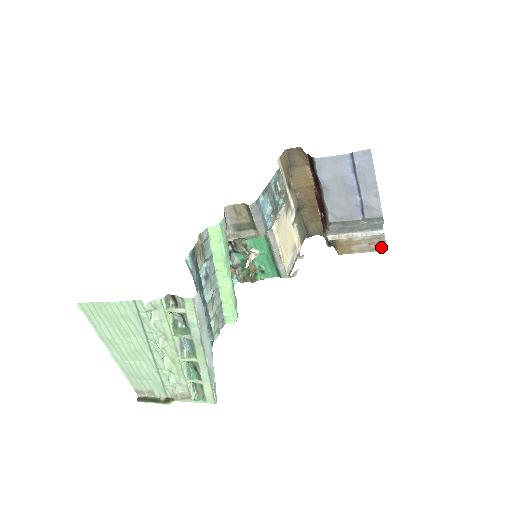
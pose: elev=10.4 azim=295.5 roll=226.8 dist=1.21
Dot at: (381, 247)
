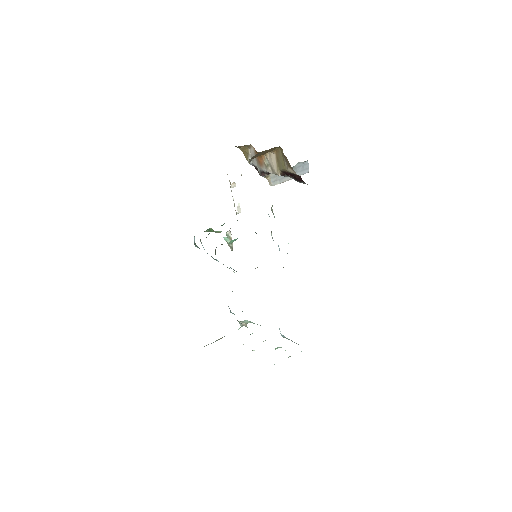
Dot at: occluded
